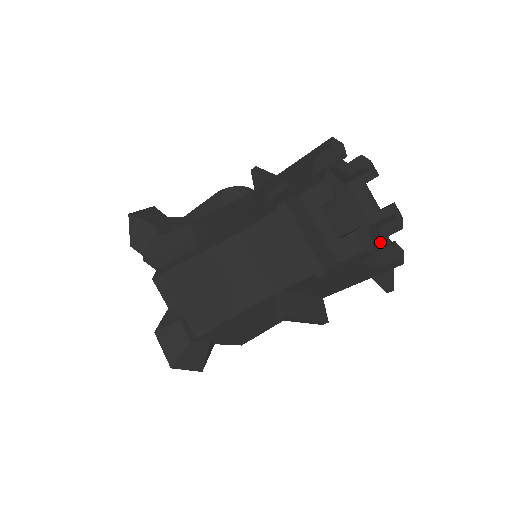
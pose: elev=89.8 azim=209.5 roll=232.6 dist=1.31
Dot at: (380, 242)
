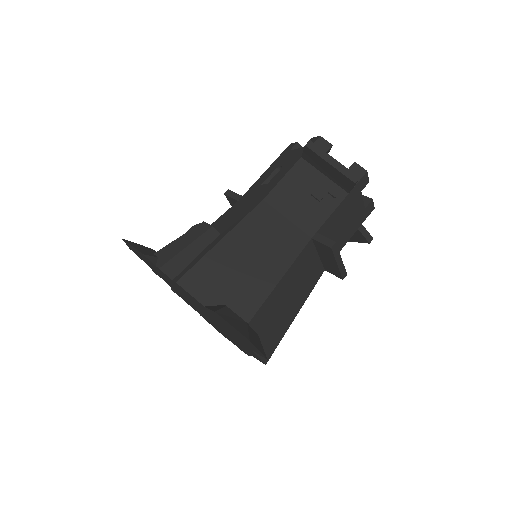
Dot at: occluded
